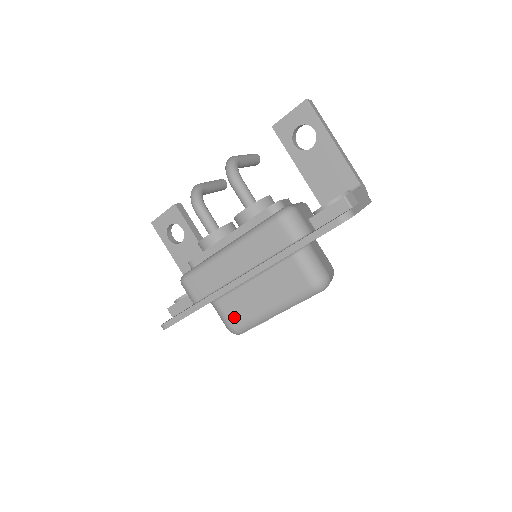
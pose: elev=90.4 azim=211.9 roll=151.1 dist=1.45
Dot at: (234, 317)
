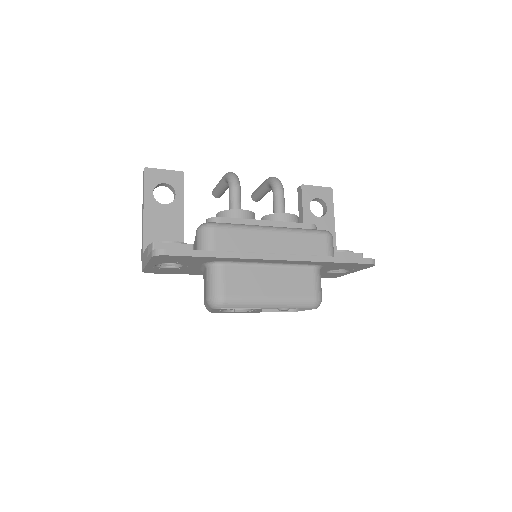
Dot at: (233, 287)
